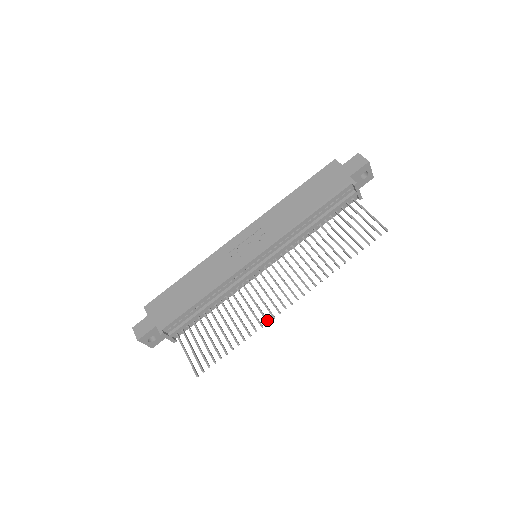
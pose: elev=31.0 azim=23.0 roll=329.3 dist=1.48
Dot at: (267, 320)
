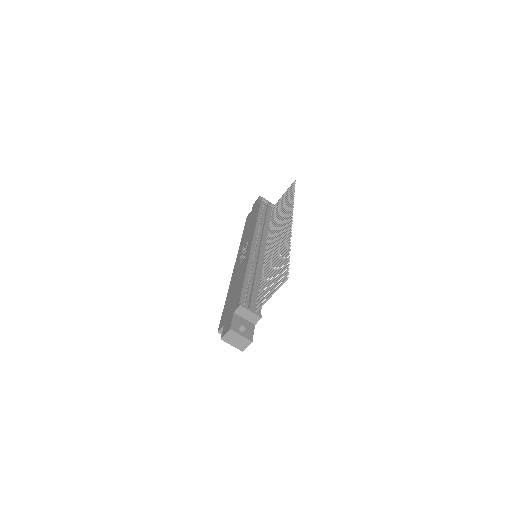
Dot at: (289, 233)
